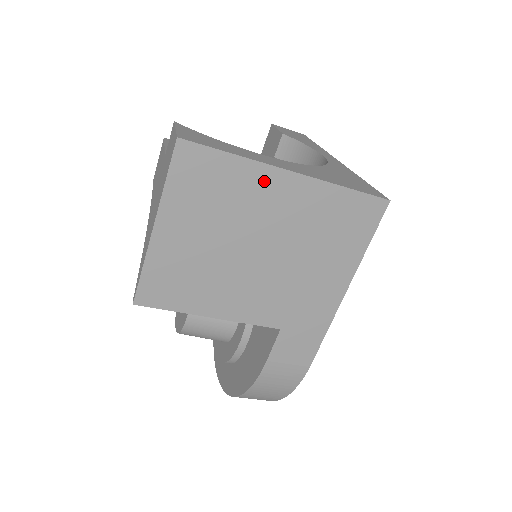
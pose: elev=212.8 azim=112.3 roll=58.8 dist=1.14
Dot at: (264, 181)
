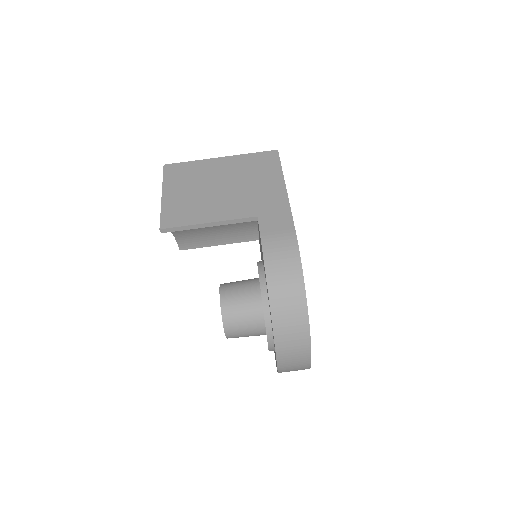
Dot at: (209, 164)
